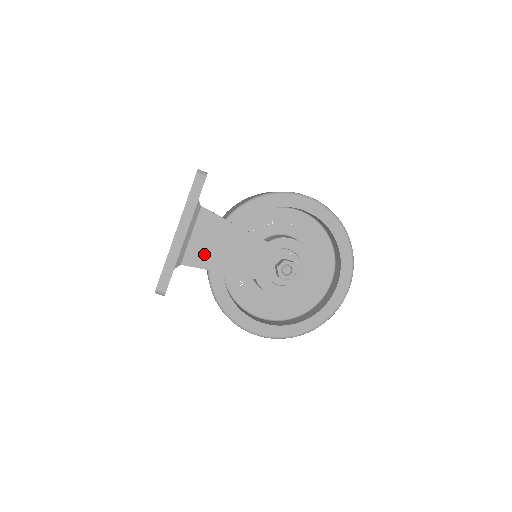
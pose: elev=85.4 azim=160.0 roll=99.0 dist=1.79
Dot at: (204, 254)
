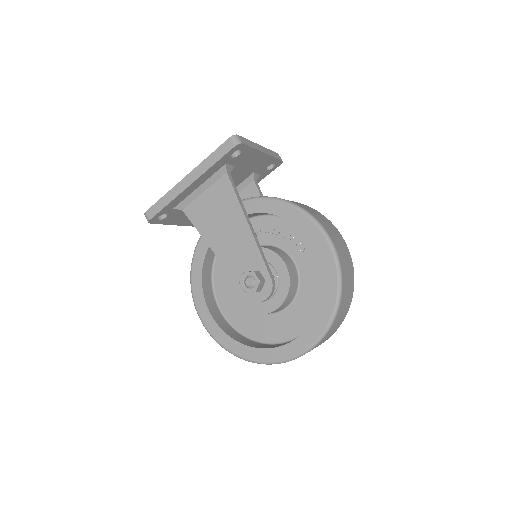
Dot at: (203, 215)
